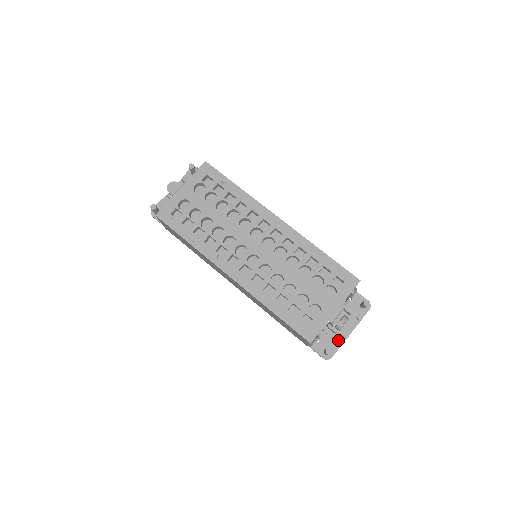
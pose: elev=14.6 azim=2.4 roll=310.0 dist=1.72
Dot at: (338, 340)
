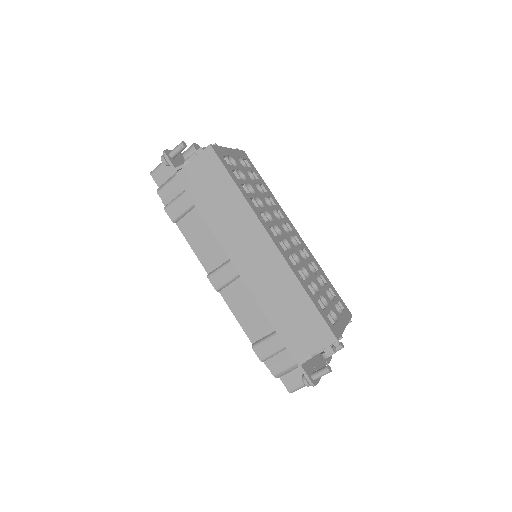
Dot at: occluded
